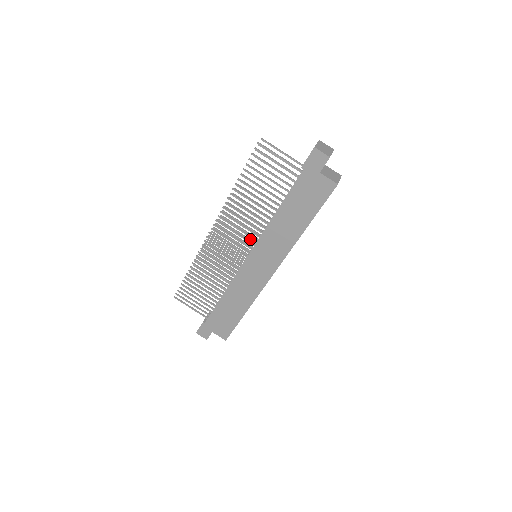
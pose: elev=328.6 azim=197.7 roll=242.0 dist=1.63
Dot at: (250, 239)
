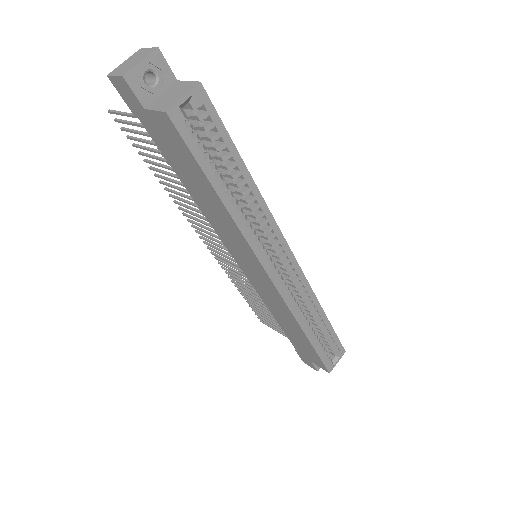
Dot at: occluded
